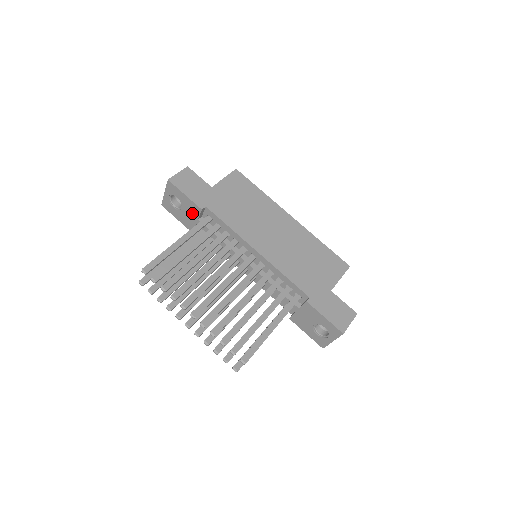
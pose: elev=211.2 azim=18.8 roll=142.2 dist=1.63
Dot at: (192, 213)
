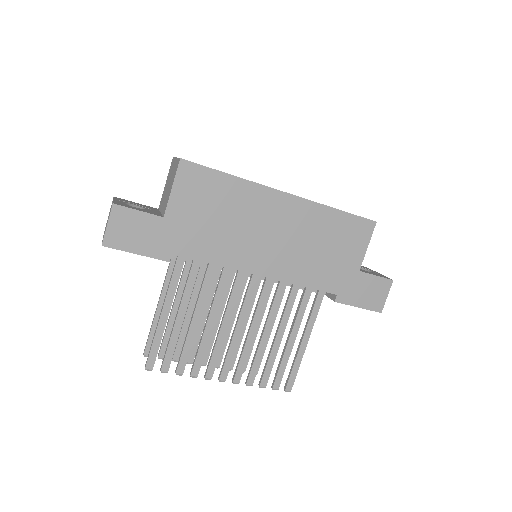
Dot at: occluded
